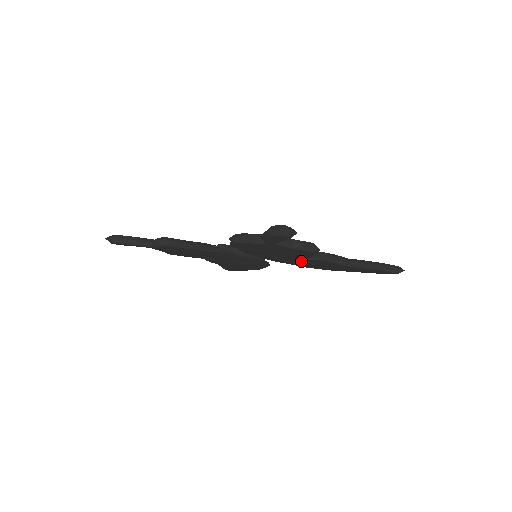
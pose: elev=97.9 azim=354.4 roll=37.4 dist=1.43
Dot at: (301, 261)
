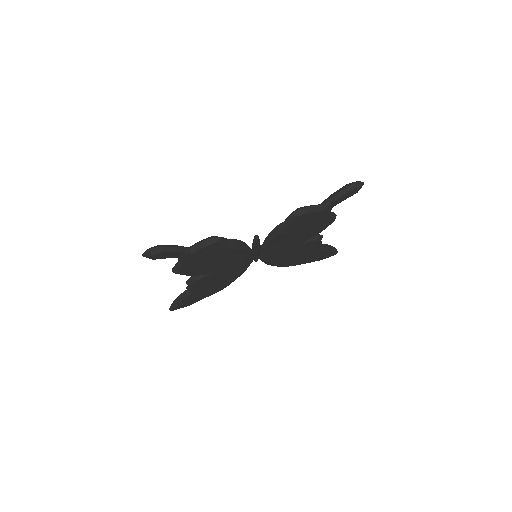
Dot at: (295, 249)
